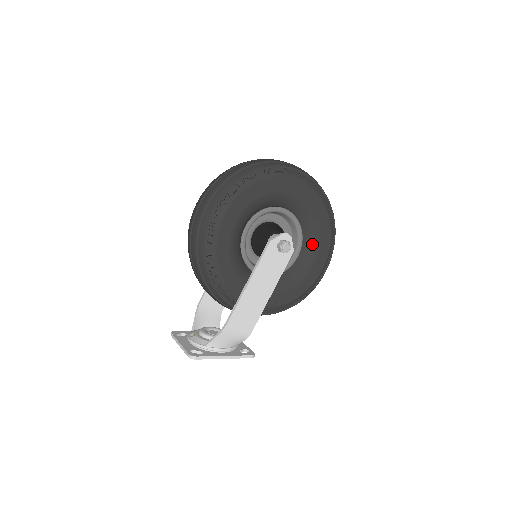
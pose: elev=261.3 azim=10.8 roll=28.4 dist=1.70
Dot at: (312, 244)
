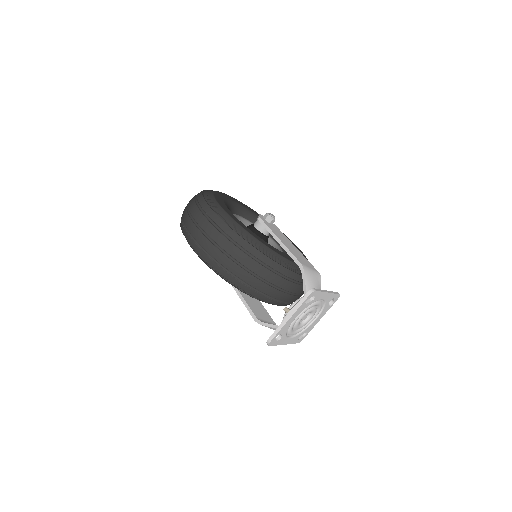
Dot at: occluded
